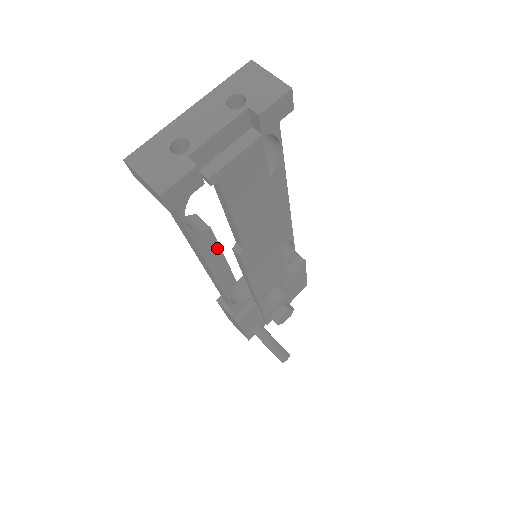
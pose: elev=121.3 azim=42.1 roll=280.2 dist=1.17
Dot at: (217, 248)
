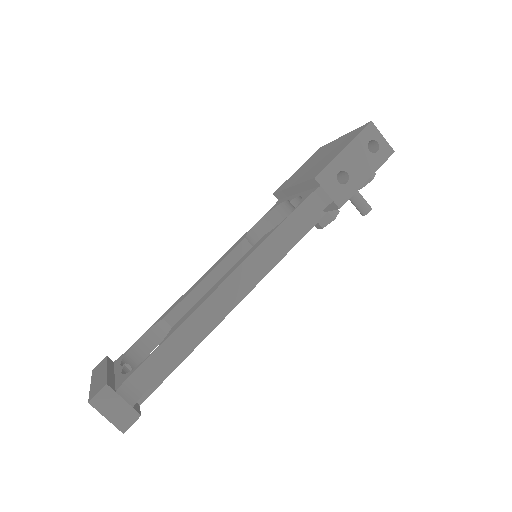
Dot at: occluded
